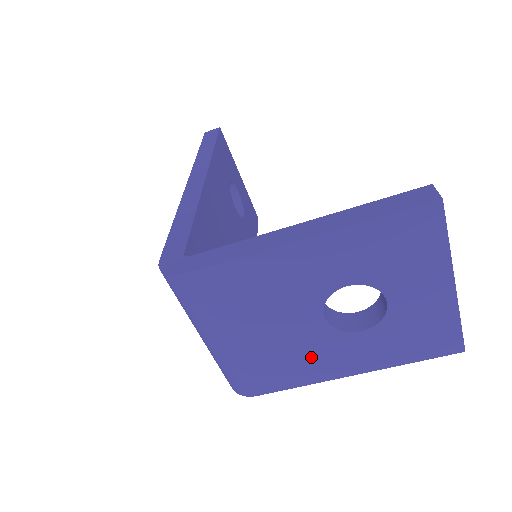
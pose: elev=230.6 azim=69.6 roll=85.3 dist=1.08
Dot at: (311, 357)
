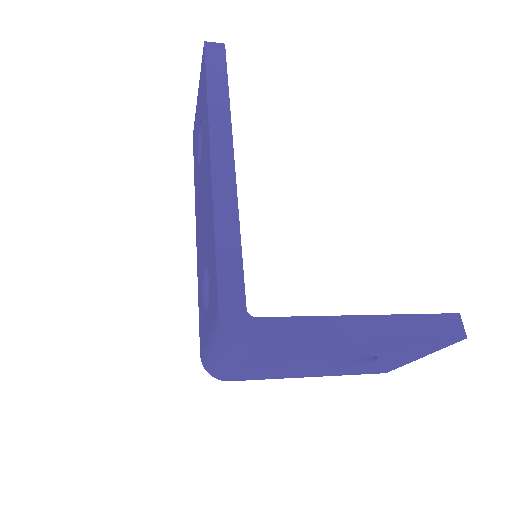
Dot at: (293, 372)
